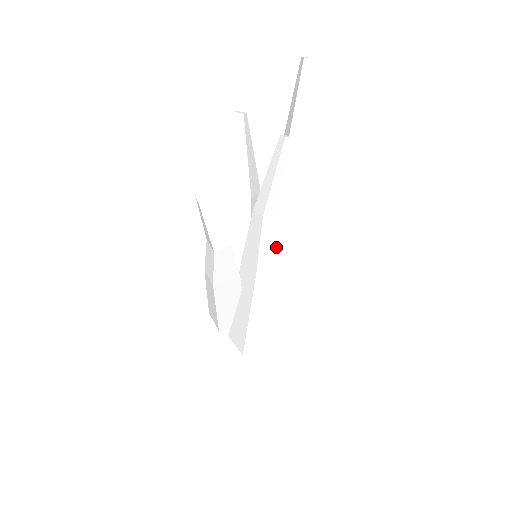
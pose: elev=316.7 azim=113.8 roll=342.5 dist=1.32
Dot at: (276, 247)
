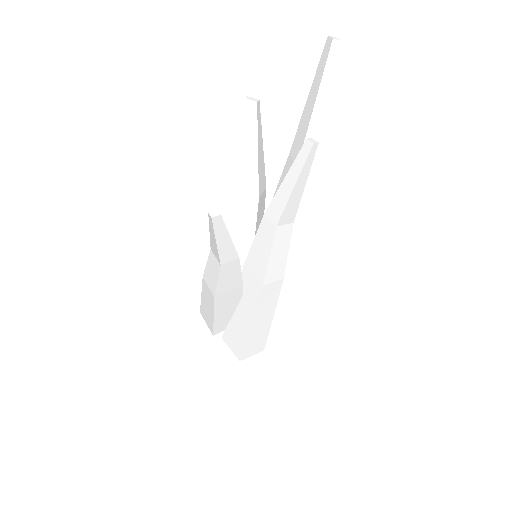
Dot at: (286, 255)
